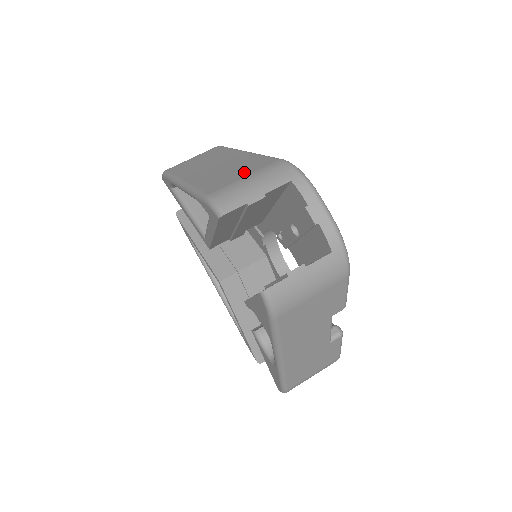
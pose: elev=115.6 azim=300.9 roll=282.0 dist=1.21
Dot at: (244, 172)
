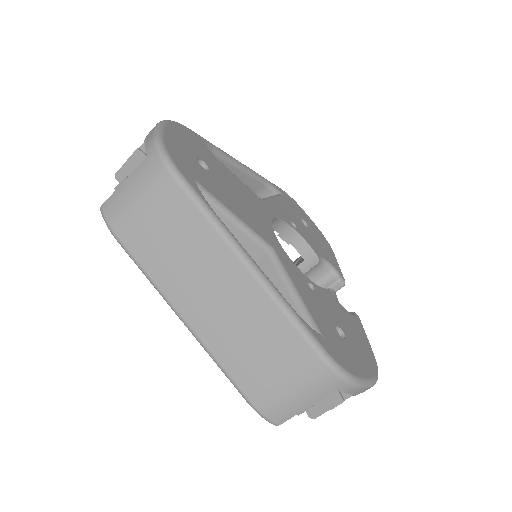
Dot at: (277, 364)
